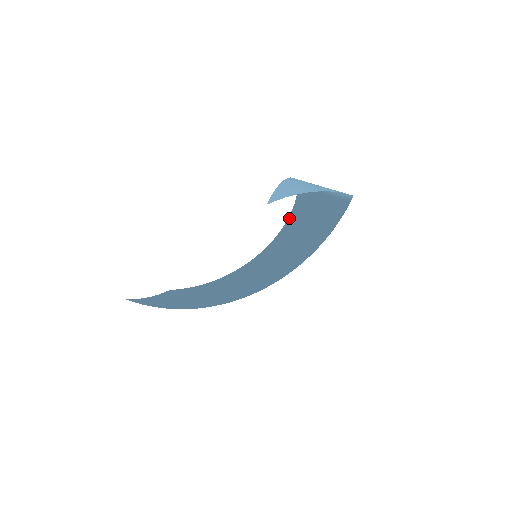
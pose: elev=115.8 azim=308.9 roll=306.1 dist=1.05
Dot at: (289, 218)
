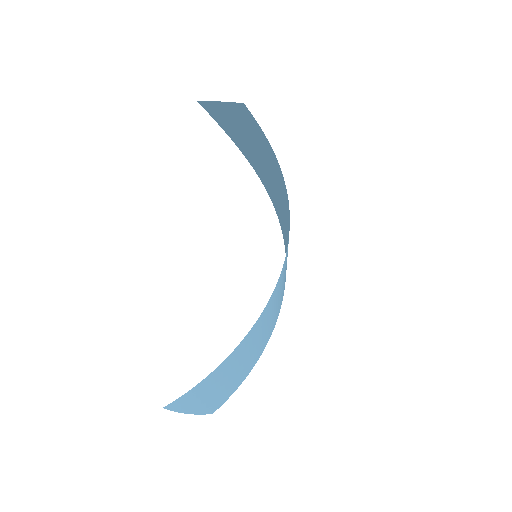
Dot at: (283, 238)
